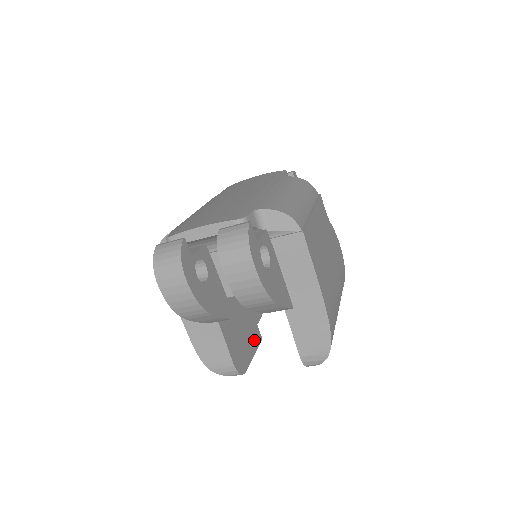
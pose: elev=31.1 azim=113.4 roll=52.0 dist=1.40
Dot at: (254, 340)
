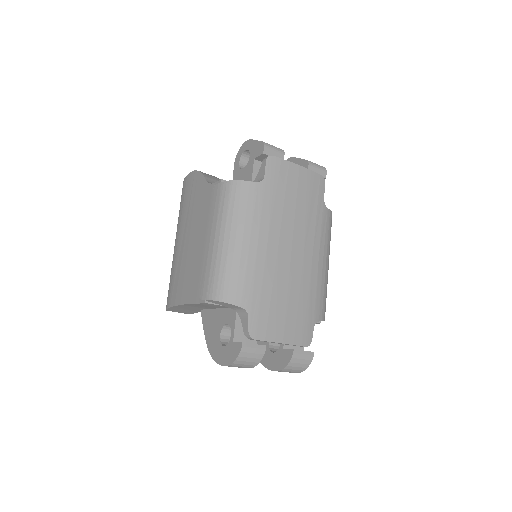
Dot at: occluded
